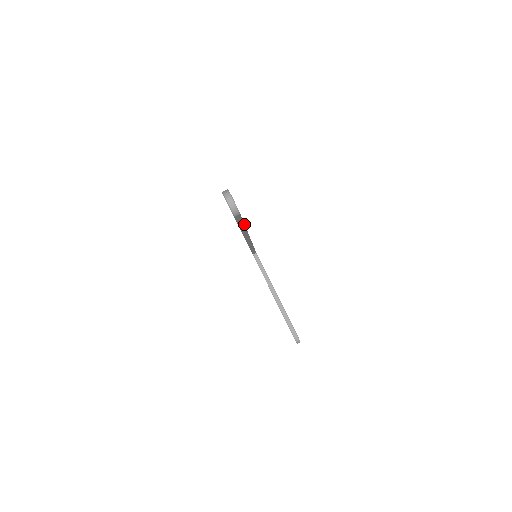
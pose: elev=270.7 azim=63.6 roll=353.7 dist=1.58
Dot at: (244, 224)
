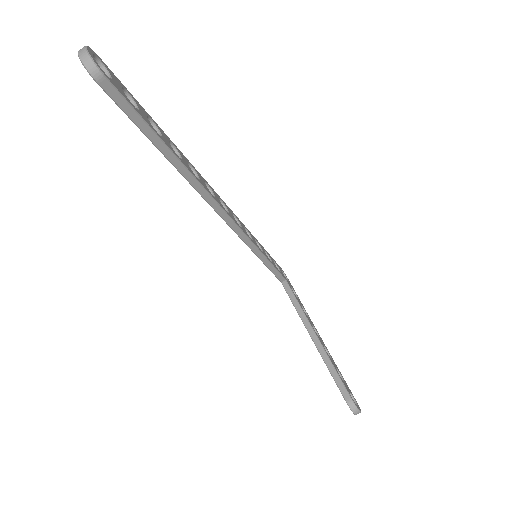
Dot at: (159, 137)
